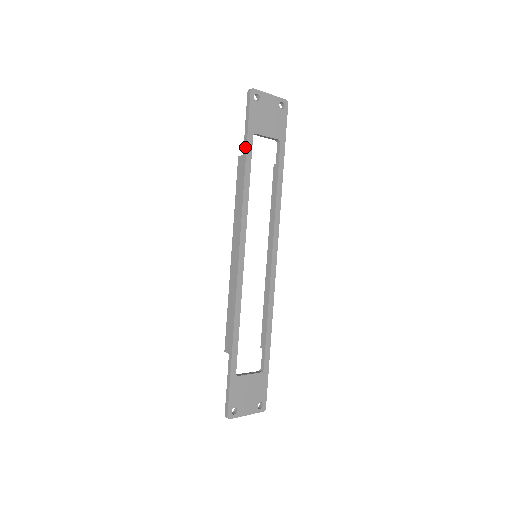
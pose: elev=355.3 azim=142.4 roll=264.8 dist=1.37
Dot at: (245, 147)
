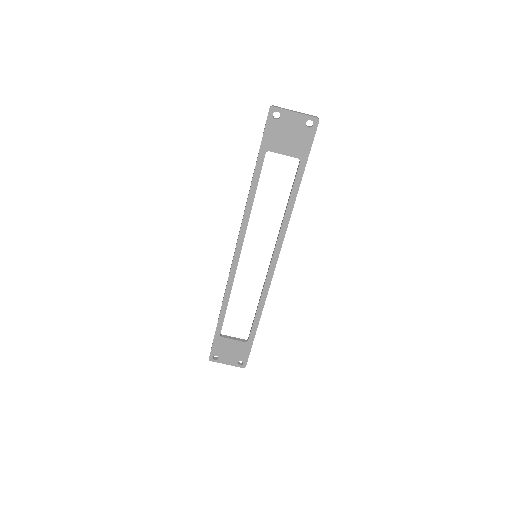
Dot at: (256, 162)
